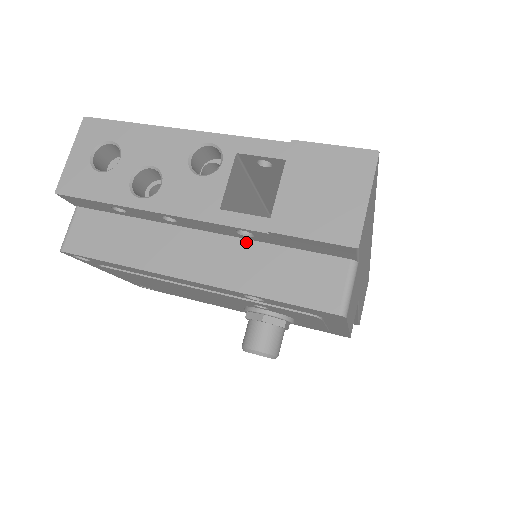
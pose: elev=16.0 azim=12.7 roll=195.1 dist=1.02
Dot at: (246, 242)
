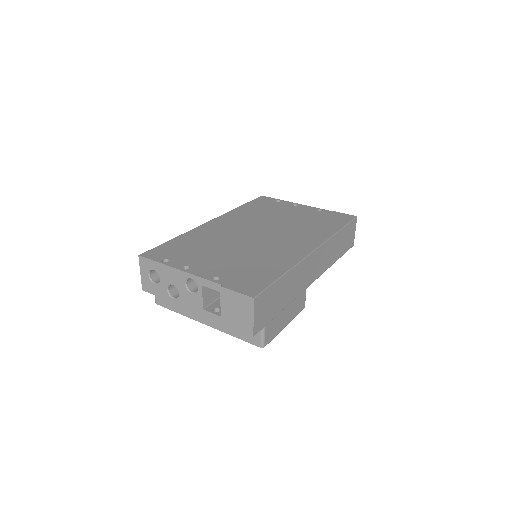
Dot at: occluded
